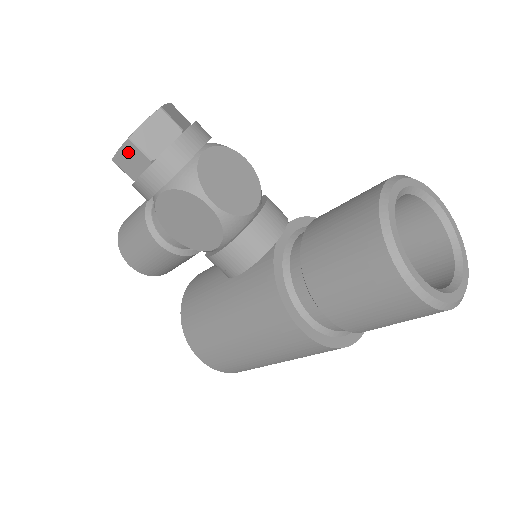
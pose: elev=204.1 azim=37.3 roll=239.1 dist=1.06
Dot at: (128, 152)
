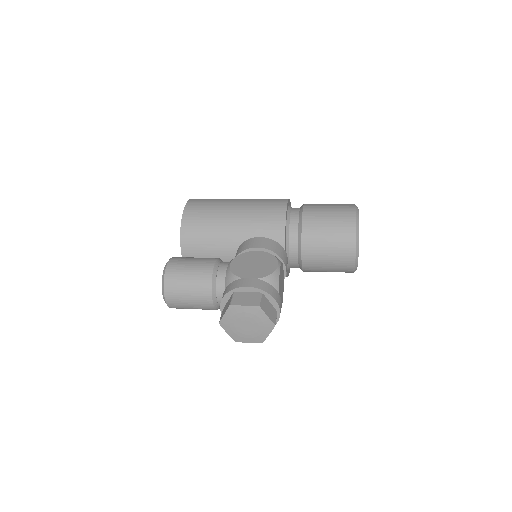
Dot at: occluded
